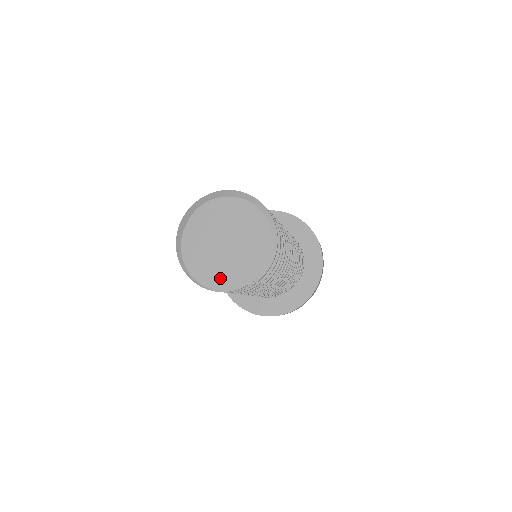
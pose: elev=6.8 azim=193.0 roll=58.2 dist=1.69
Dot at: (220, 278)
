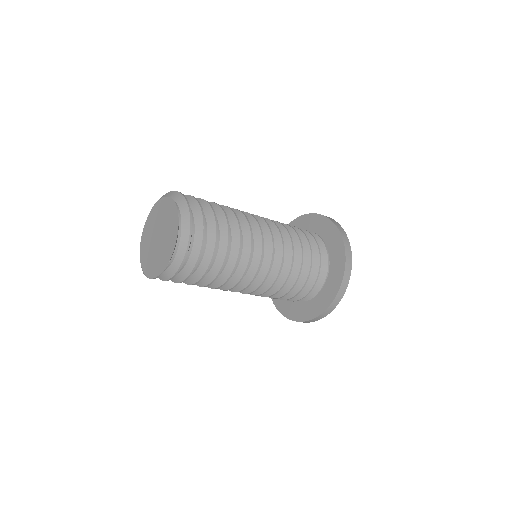
Dot at: (150, 267)
